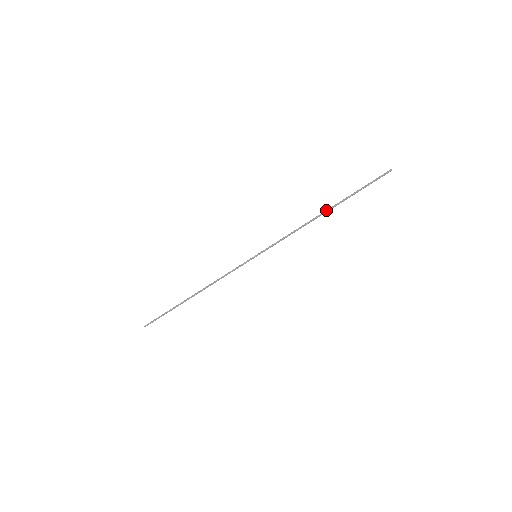
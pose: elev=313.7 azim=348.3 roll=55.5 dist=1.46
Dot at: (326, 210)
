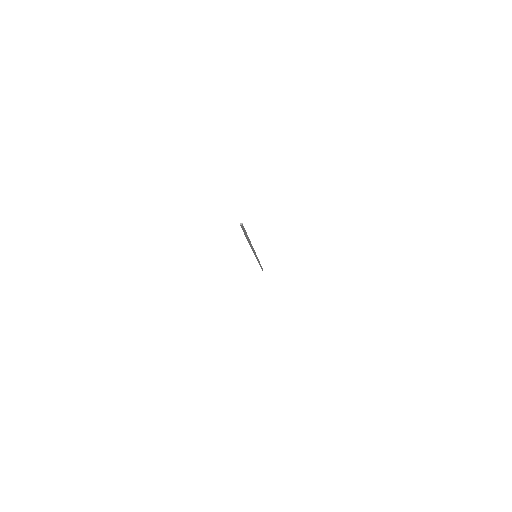
Dot at: occluded
